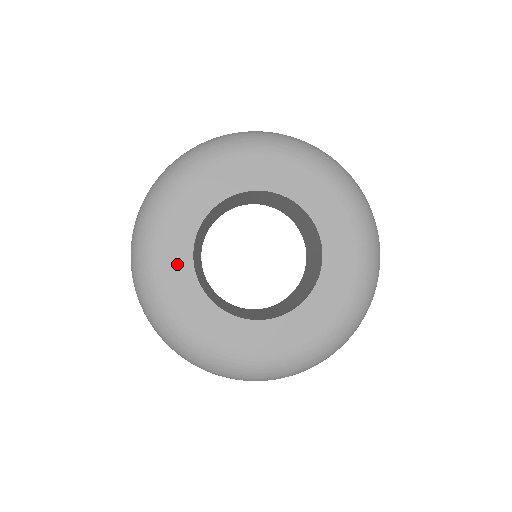
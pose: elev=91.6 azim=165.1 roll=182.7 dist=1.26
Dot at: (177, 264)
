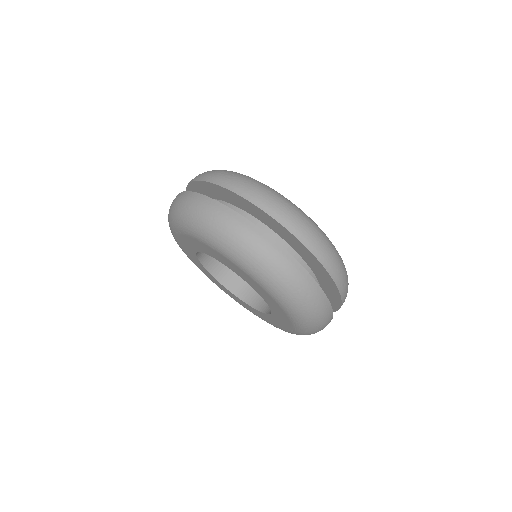
Dot at: (210, 277)
